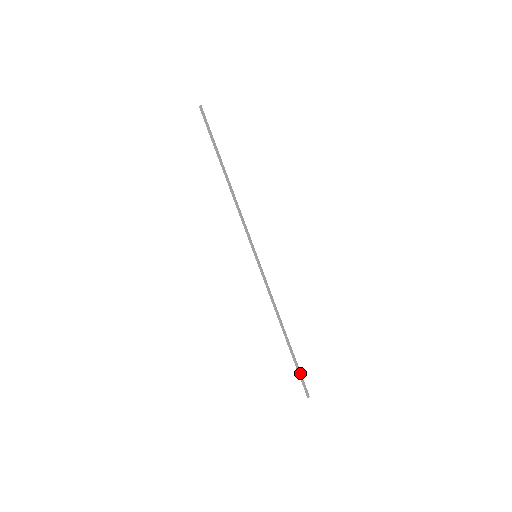
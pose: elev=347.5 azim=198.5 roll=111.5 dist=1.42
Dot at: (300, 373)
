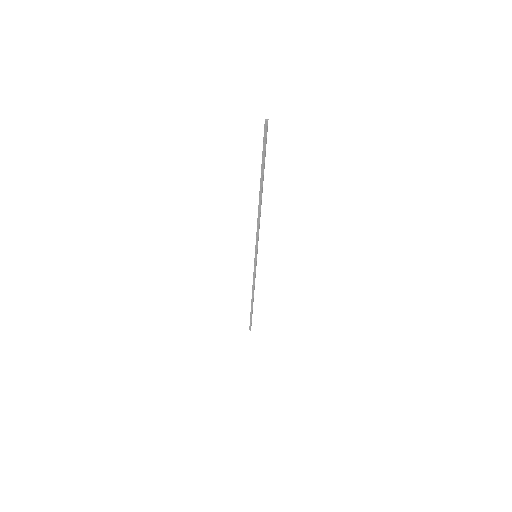
Dot at: occluded
